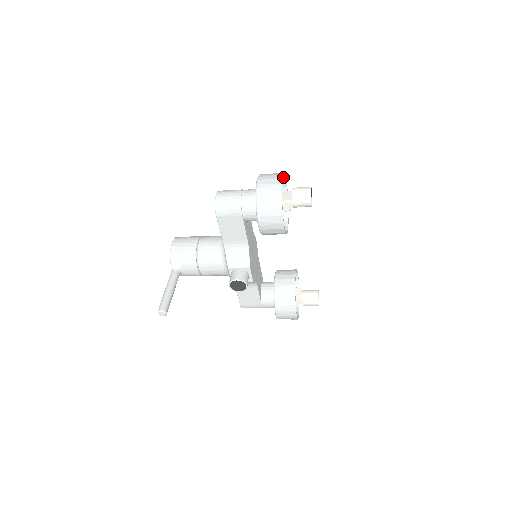
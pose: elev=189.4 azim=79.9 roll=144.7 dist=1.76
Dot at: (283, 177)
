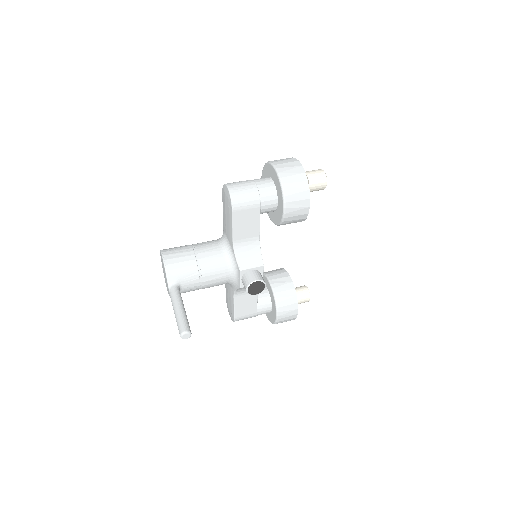
Dot at: occluded
